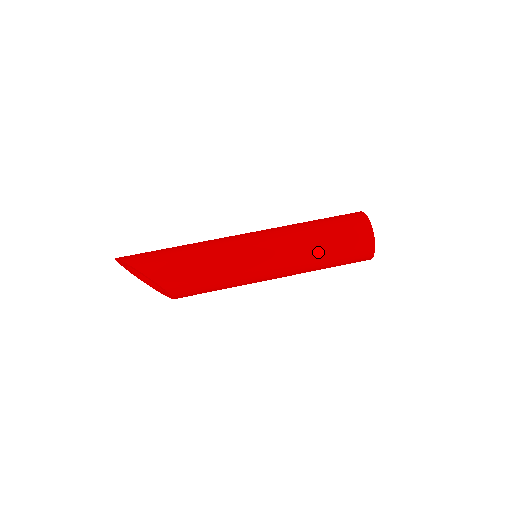
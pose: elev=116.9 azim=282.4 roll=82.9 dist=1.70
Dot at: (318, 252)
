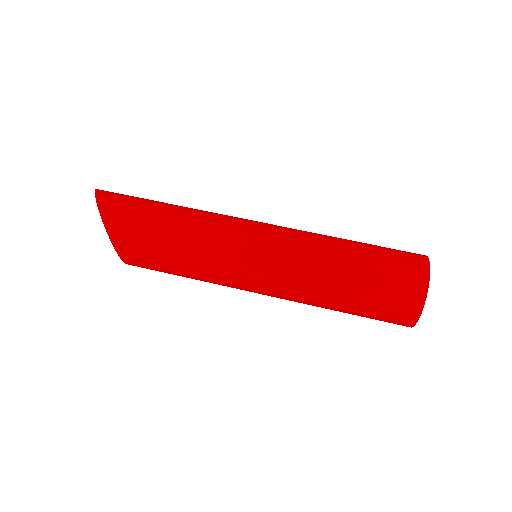
Dot at: (338, 267)
